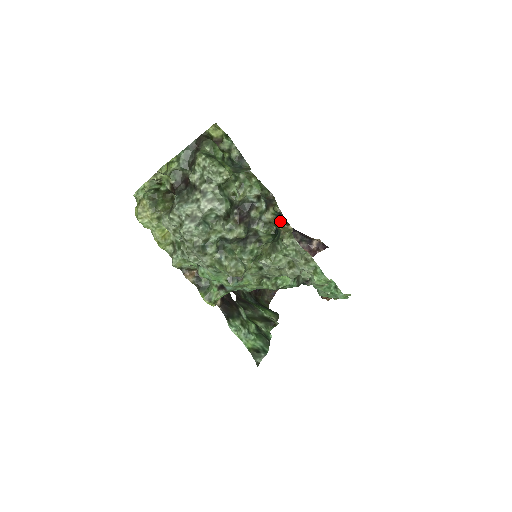
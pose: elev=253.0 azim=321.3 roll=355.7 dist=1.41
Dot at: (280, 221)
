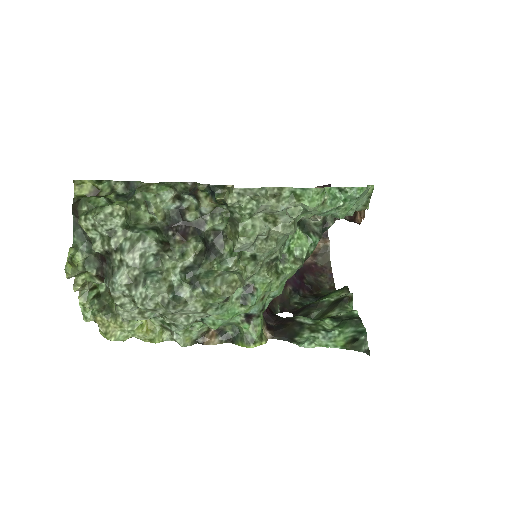
Dot at: (214, 193)
